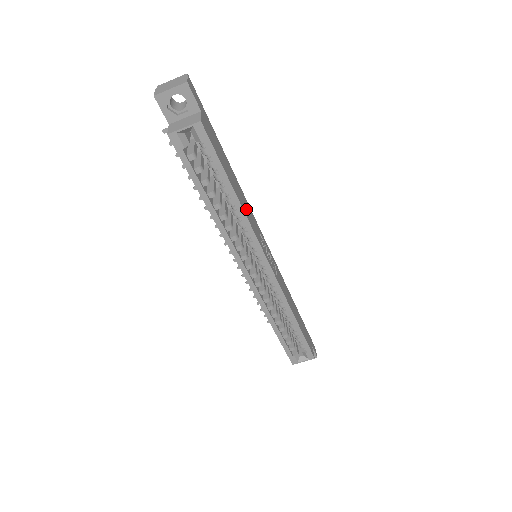
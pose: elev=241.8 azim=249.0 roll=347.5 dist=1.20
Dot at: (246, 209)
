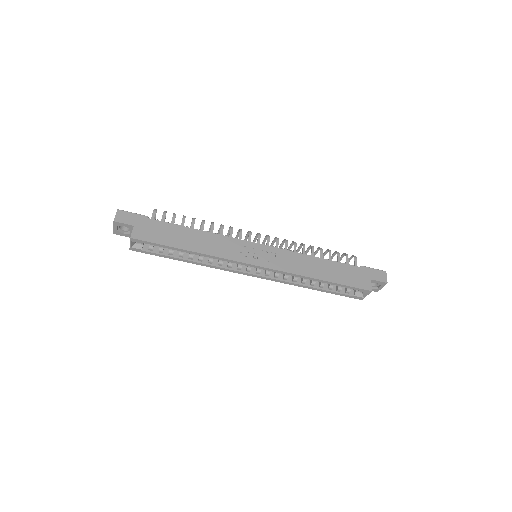
Dot at: (210, 246)
